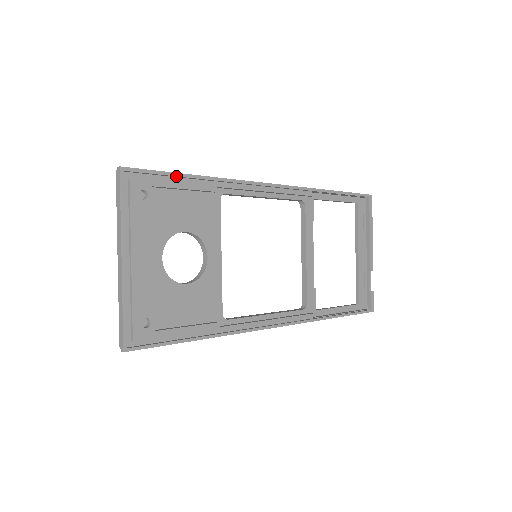
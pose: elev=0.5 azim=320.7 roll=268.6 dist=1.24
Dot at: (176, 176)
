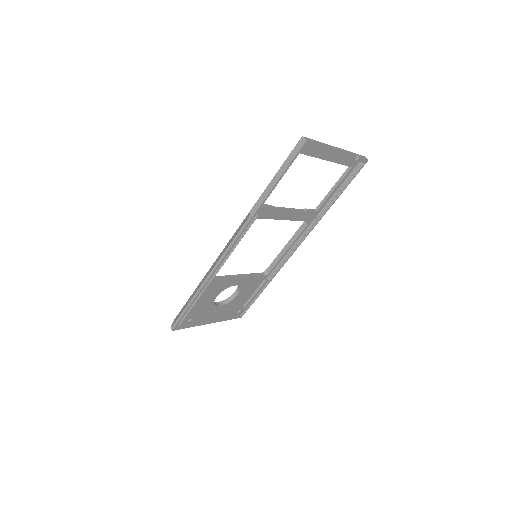
Dot at: occluded
